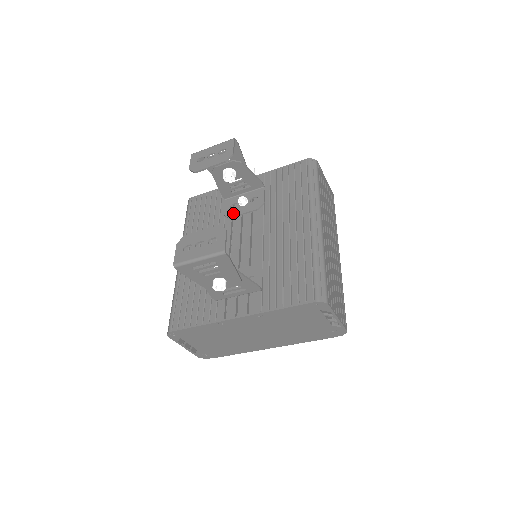
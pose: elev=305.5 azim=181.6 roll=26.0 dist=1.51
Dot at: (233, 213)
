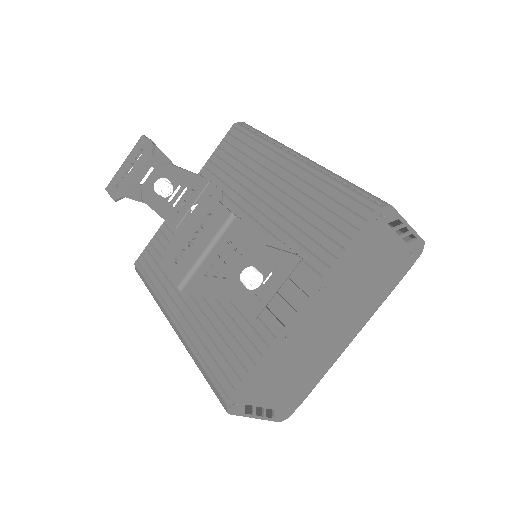
Dot at: occluded
